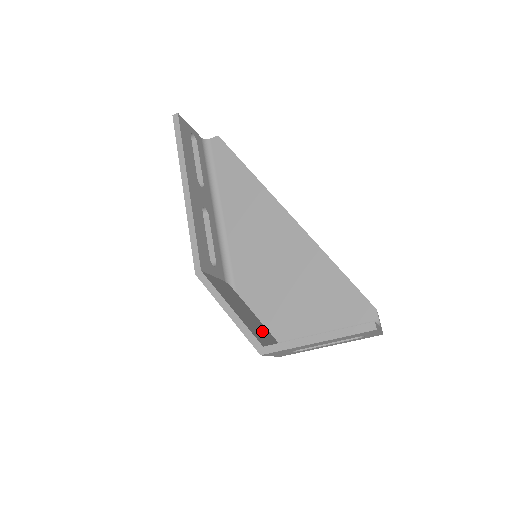
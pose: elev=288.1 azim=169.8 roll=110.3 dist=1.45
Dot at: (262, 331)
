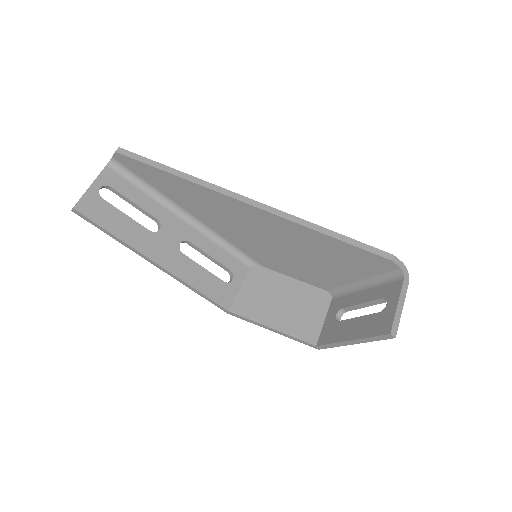
Dot at: (307, 306)
